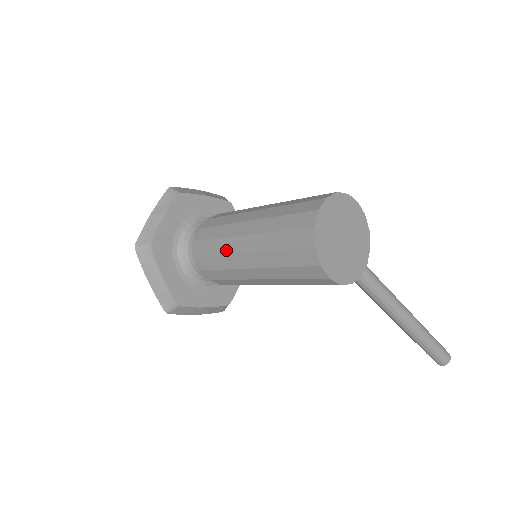
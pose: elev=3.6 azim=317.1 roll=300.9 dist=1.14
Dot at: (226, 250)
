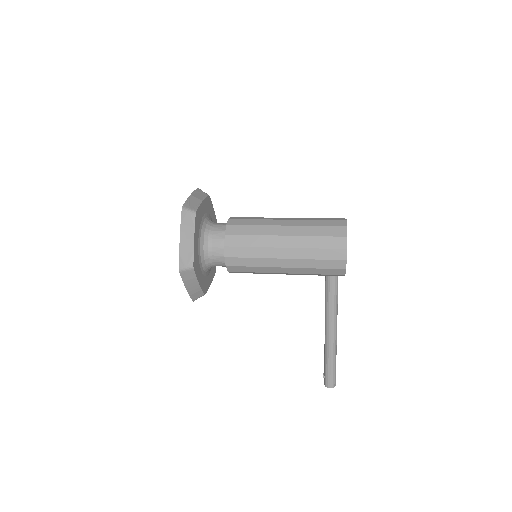
Dot at: (263, 233)
